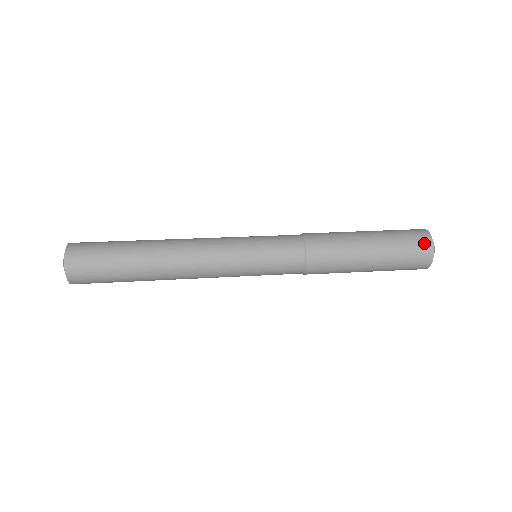
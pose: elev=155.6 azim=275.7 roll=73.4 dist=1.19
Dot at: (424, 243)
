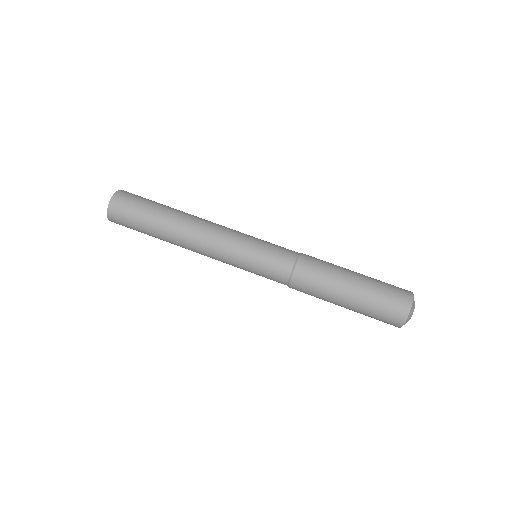
Dot at: (398, 315)
